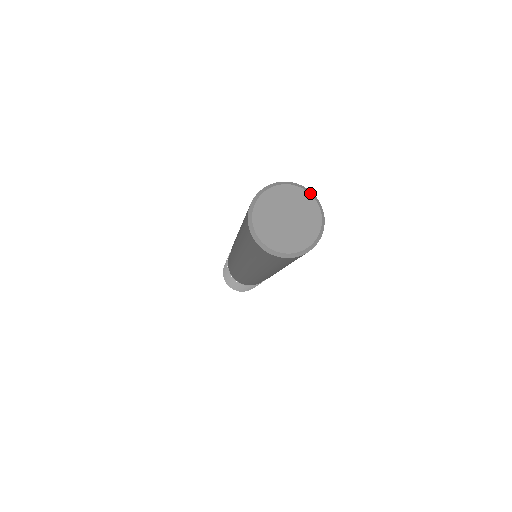
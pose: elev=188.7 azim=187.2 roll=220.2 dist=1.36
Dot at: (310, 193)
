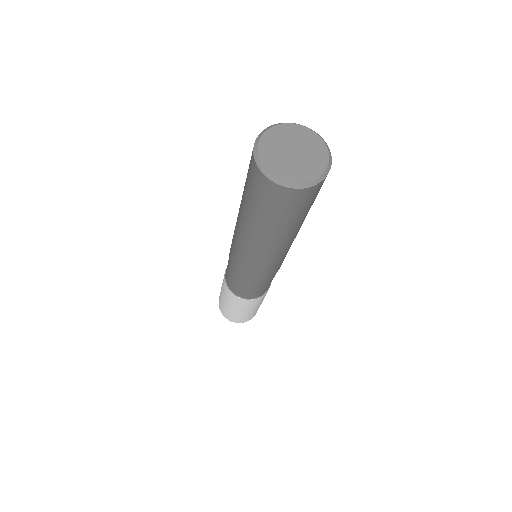
Dot at: (302, 125)
